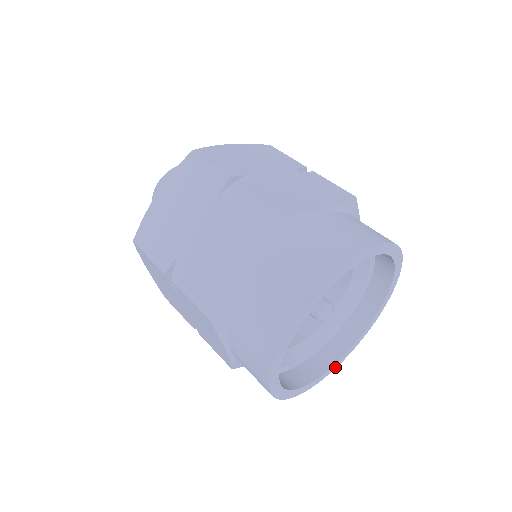
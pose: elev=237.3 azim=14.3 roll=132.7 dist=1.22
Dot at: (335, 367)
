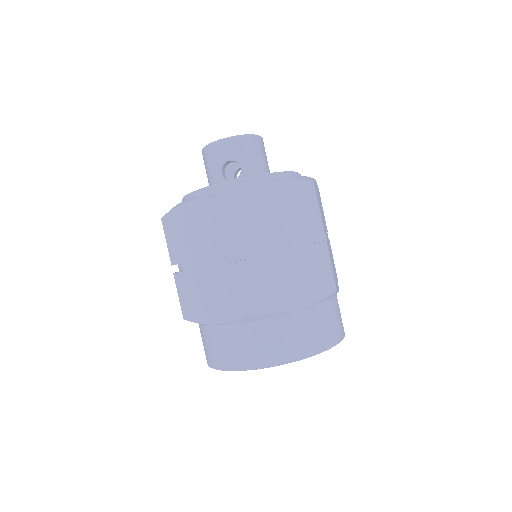
Dot at: occluded
